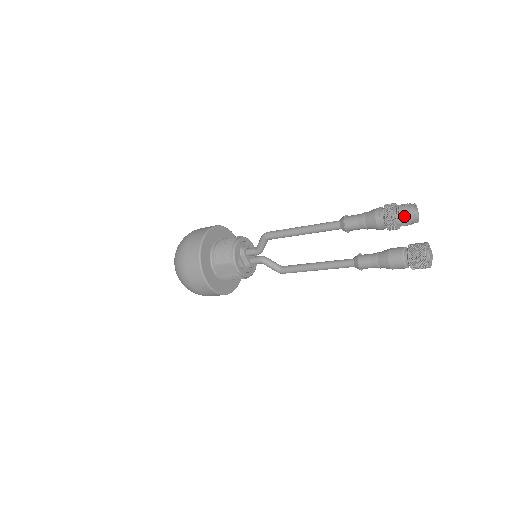
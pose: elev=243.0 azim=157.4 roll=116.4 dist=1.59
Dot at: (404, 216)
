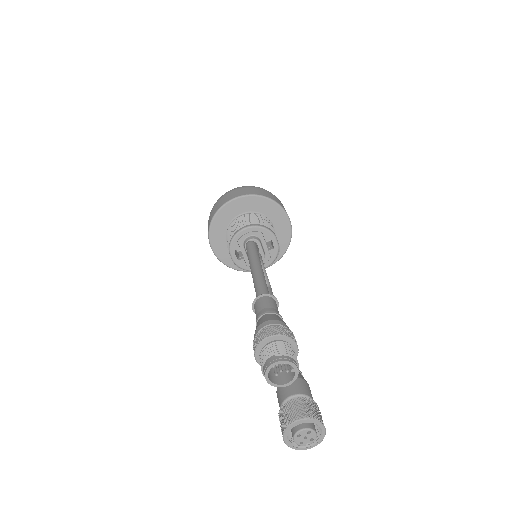
Dot at: (262, 364)
